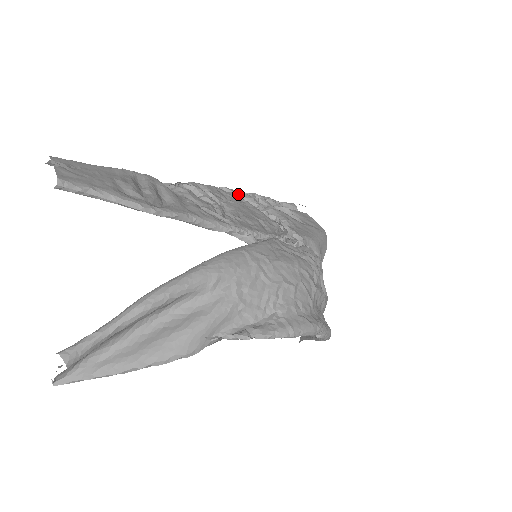
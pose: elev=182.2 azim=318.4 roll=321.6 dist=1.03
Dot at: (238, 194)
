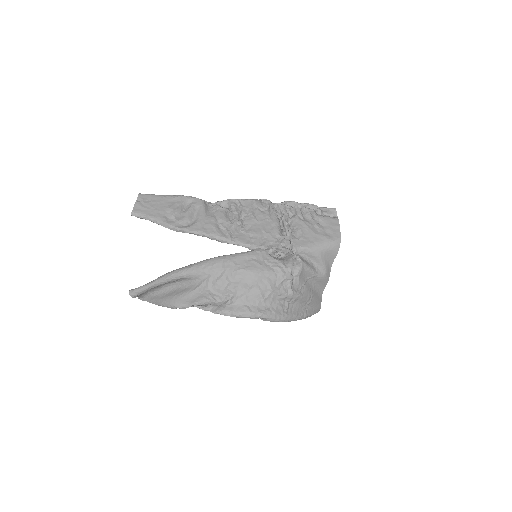
Dot at: (275, 203)
